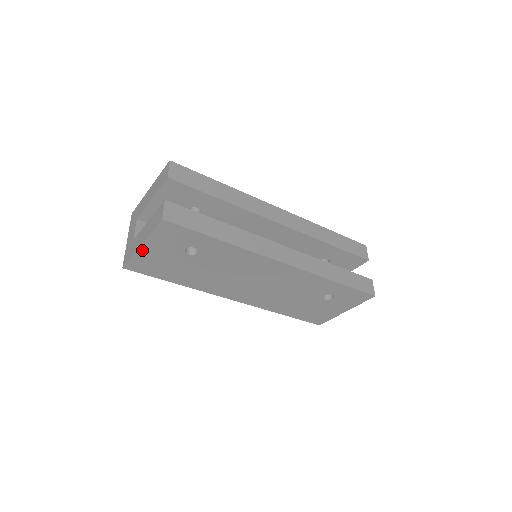
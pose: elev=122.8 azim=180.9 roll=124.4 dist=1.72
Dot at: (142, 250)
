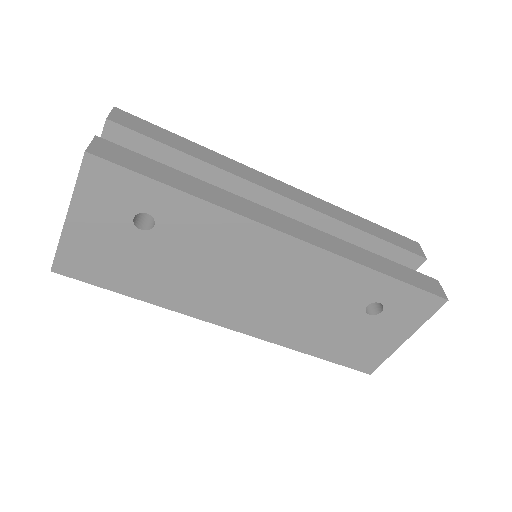
Dot at: (70, 227)
